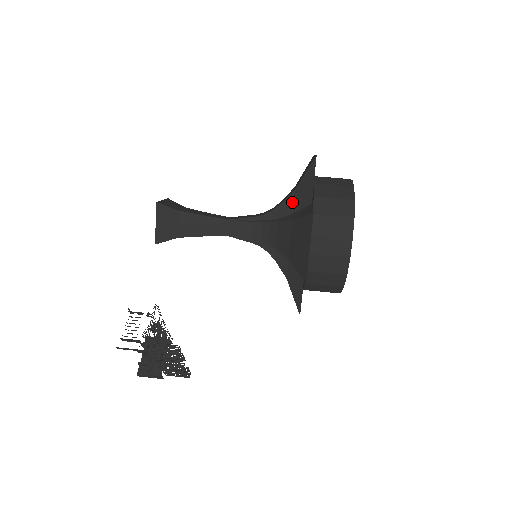
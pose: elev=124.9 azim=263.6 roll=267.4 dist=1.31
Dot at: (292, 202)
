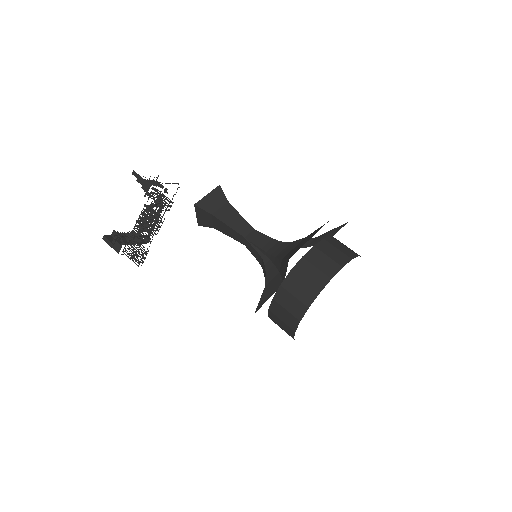
Dot at: (310, 242)
